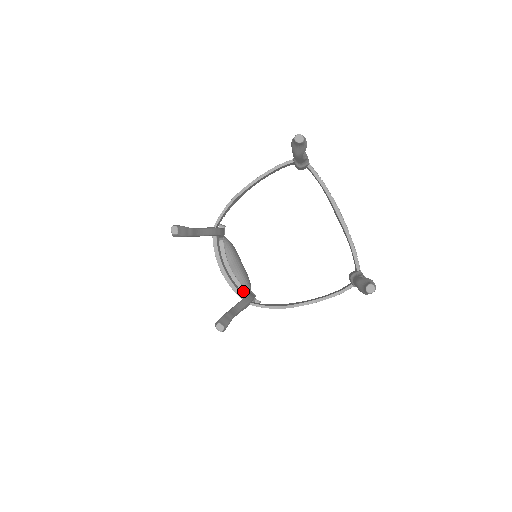
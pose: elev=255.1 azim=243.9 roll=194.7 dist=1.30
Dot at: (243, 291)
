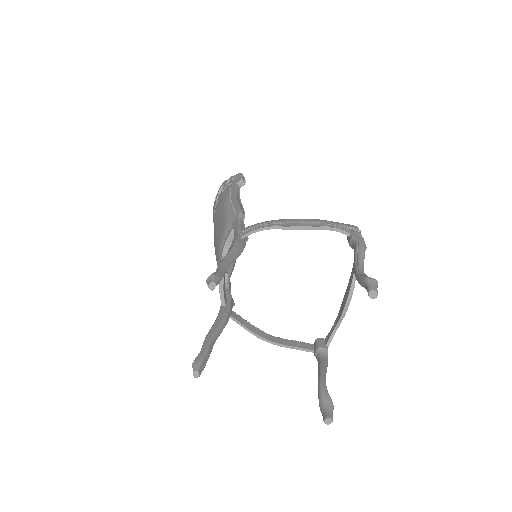
Dot at: (225, 280)
